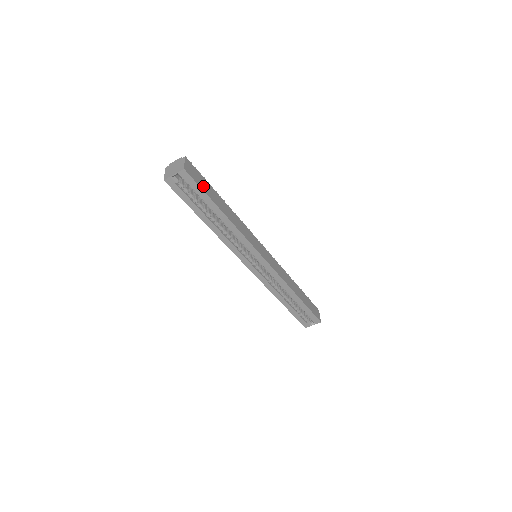
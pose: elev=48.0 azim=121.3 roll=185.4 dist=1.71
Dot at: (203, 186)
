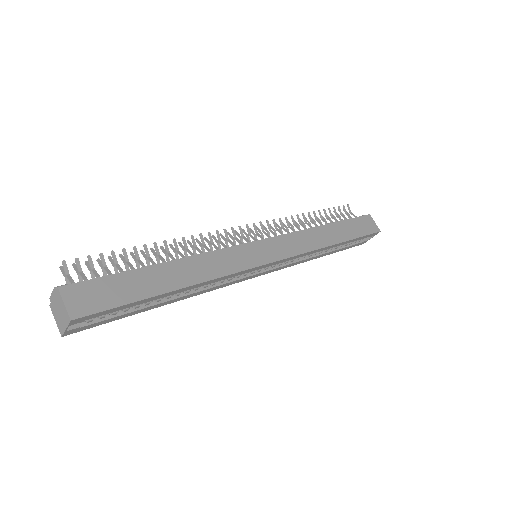
Dot at: (119, 296)
